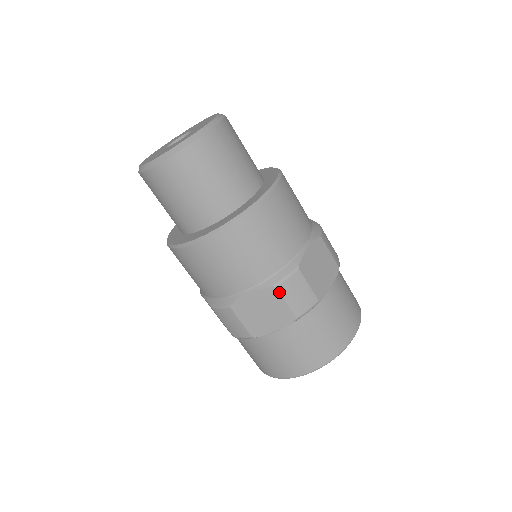
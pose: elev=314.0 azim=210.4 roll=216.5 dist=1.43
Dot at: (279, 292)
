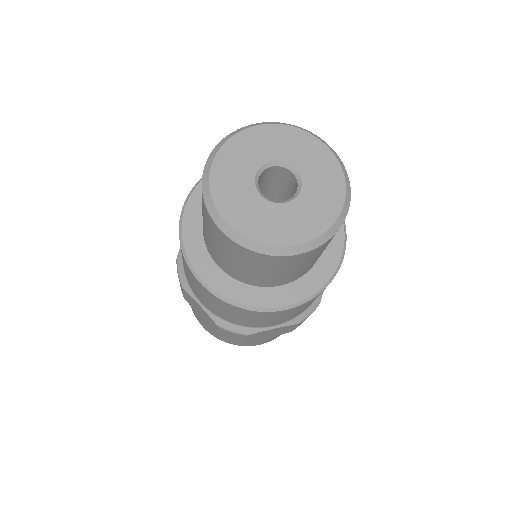
Dot at: (218, 328)
